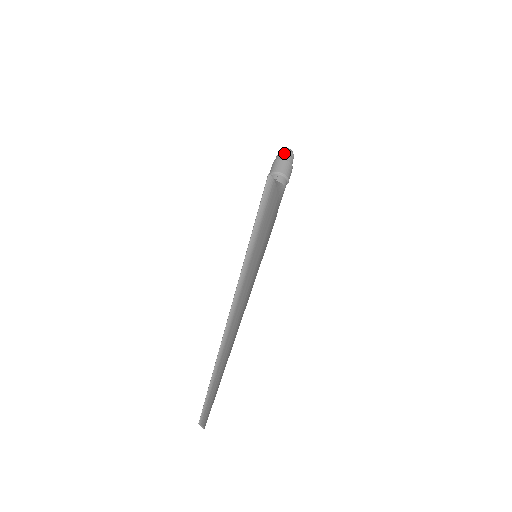
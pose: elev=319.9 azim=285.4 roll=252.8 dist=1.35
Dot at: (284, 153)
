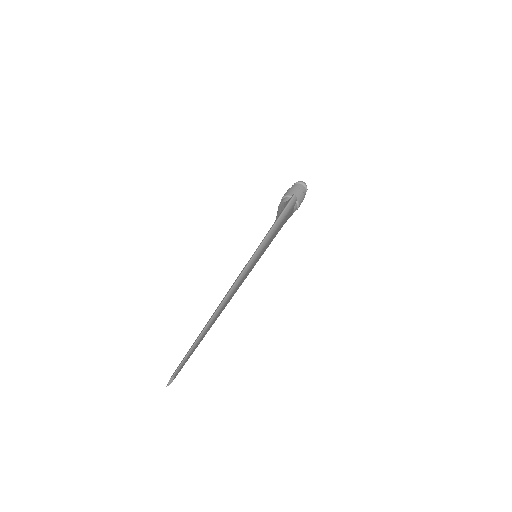
Dot at: (302, 185)
